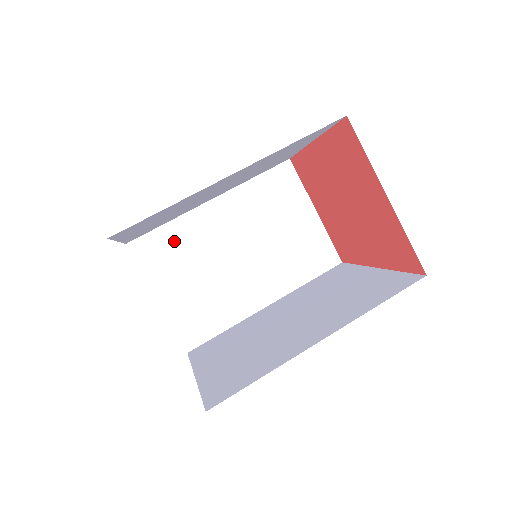
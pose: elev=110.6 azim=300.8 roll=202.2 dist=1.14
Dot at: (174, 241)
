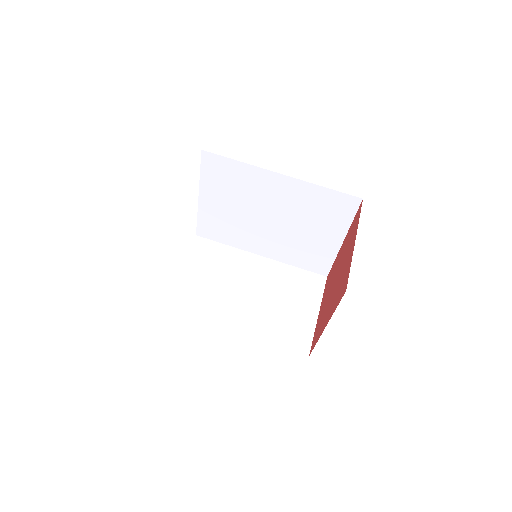
Dot at: (220, 255)
